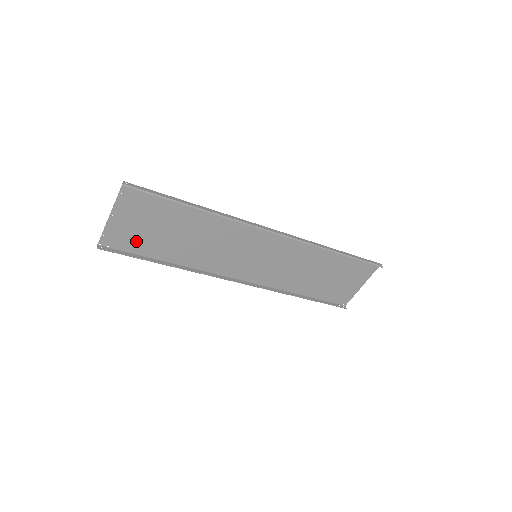
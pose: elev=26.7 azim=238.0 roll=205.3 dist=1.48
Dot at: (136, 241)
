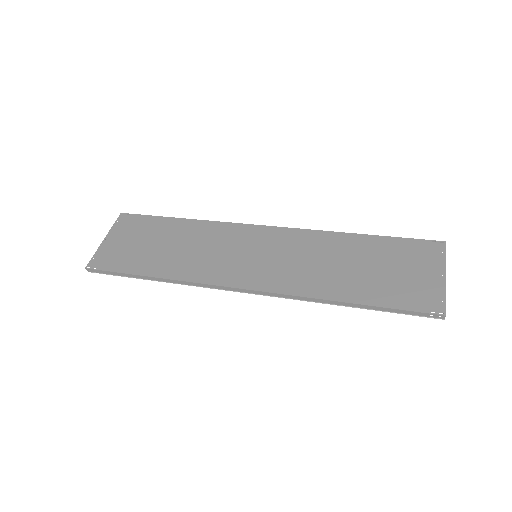
Dot at: (142, 226)
